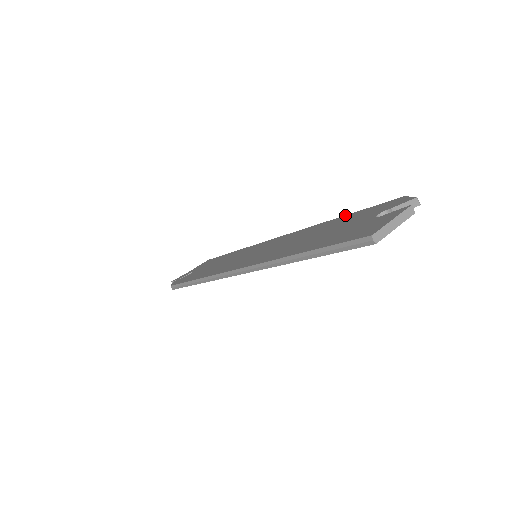
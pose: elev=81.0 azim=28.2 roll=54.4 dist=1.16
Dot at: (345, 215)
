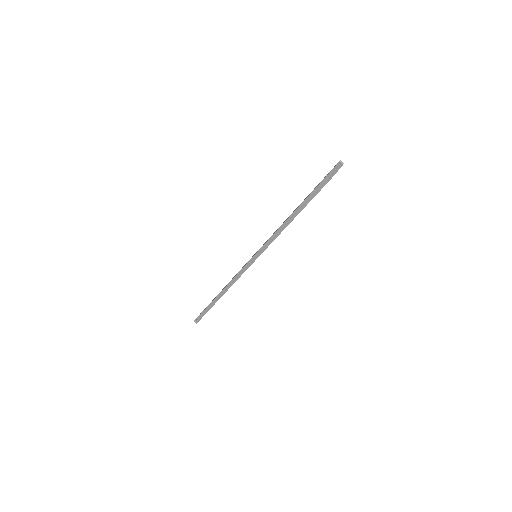
Dot at: occluded
